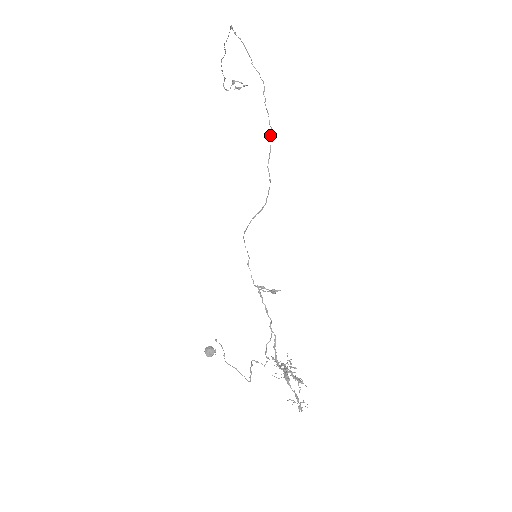
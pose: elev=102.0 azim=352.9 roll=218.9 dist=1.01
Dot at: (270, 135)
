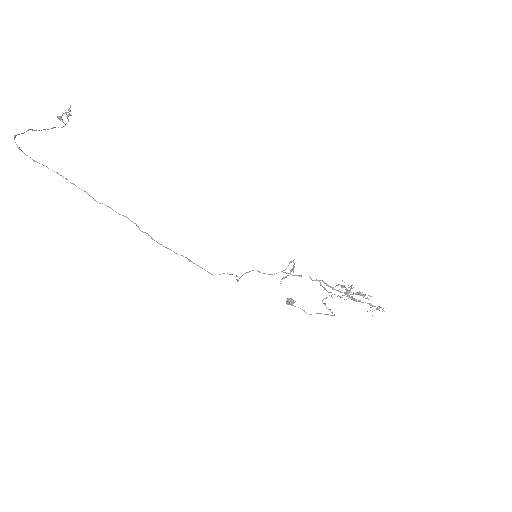
Dot at: occluded
